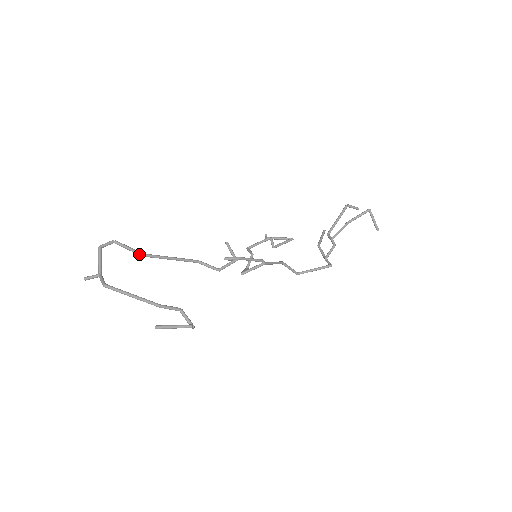
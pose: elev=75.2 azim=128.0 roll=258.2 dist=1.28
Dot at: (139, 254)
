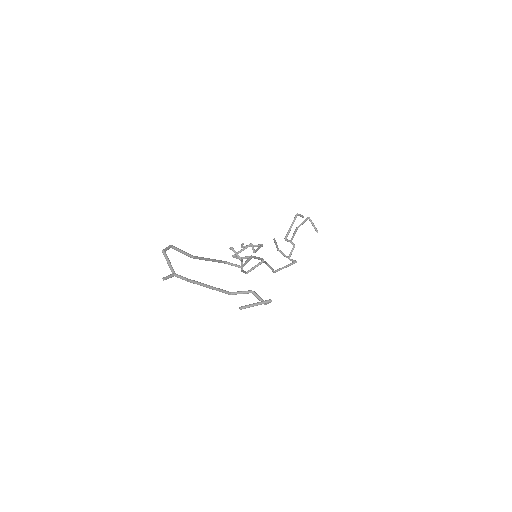
Dot at: (191, 256)
